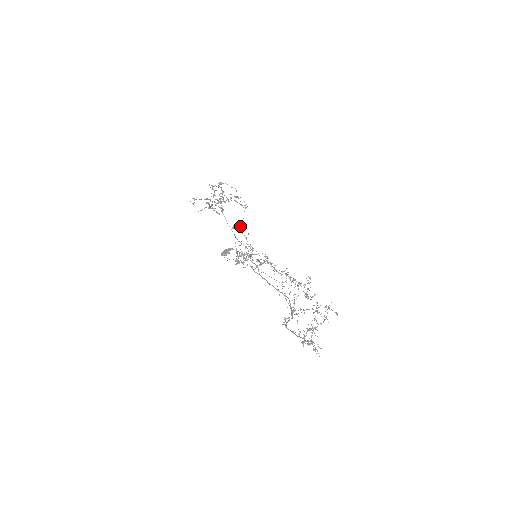
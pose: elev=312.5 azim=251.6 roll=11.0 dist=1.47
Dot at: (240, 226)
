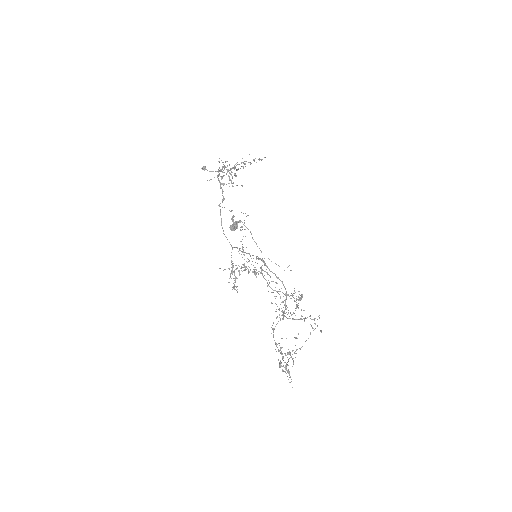
Dot at: occluded
